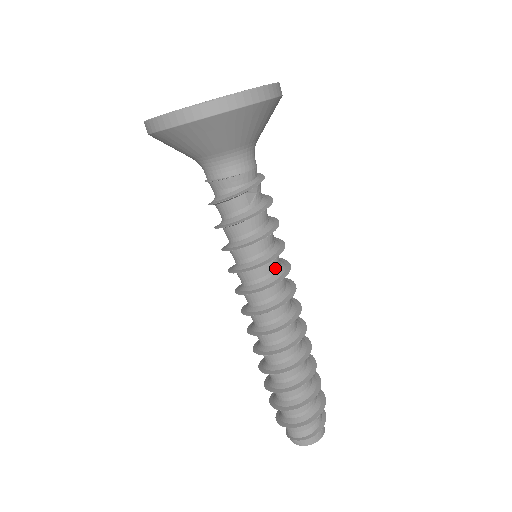
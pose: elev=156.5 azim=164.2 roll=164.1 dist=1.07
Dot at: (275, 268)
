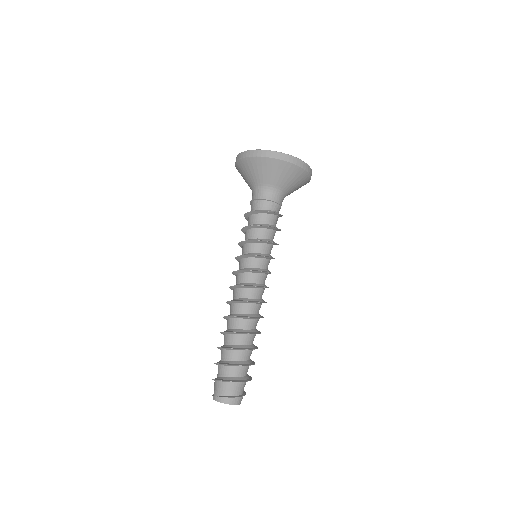
Dot at: occluded
